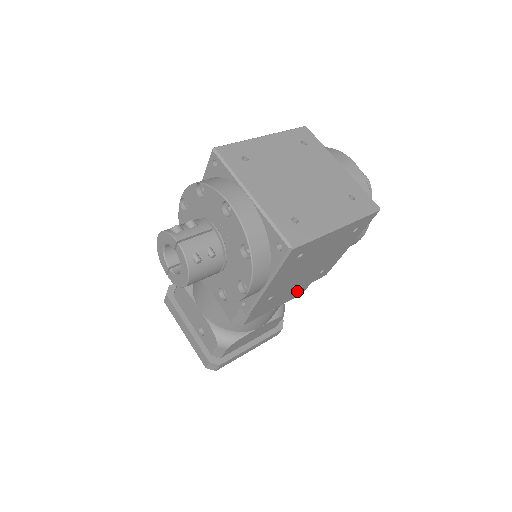
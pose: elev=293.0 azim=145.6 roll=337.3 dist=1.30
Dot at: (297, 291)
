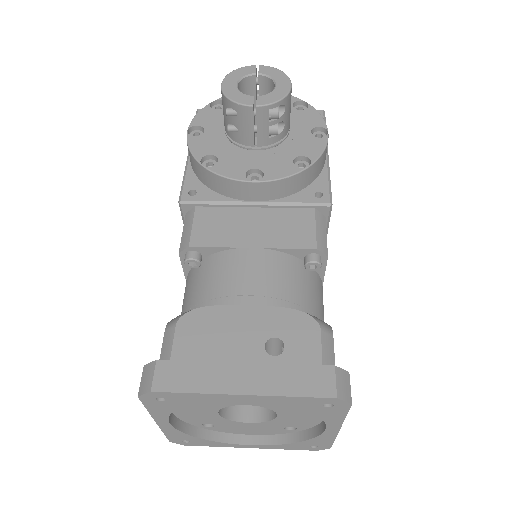
Dot at: occluded
